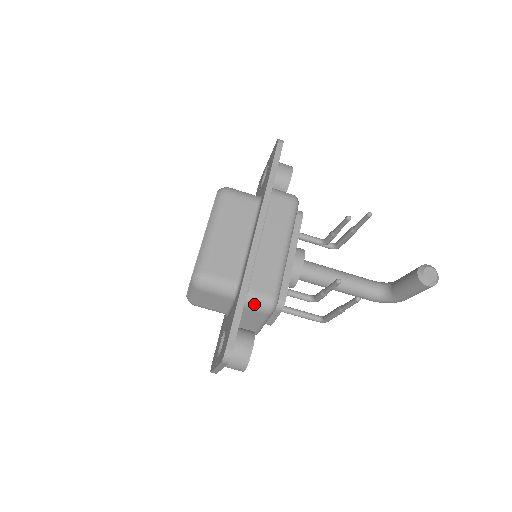
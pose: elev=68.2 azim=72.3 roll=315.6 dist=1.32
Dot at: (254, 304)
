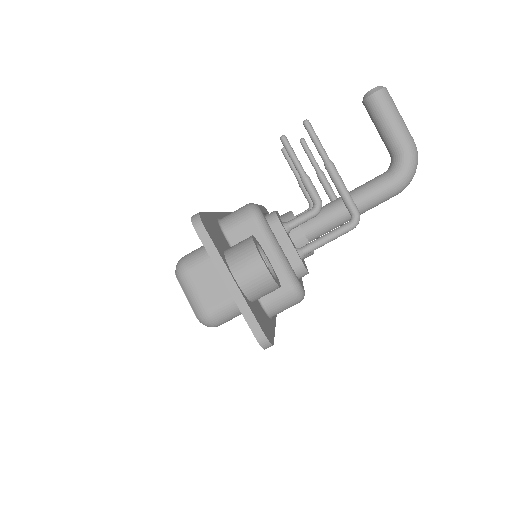
Dot at: (232, 220)
